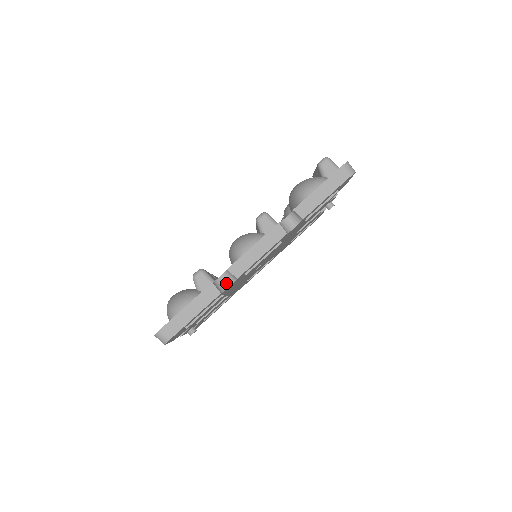
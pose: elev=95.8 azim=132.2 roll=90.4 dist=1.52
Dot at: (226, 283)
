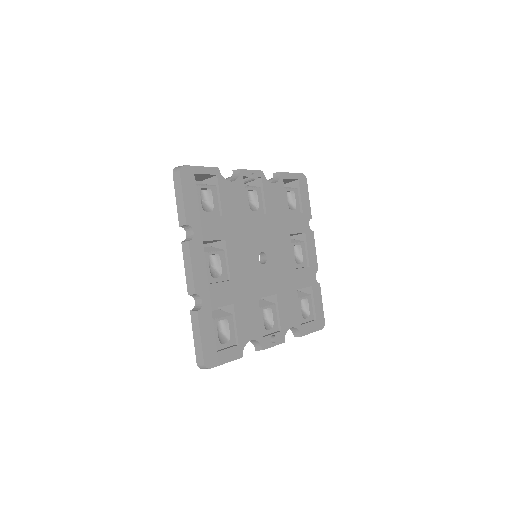
Dot at: (200, 302)
